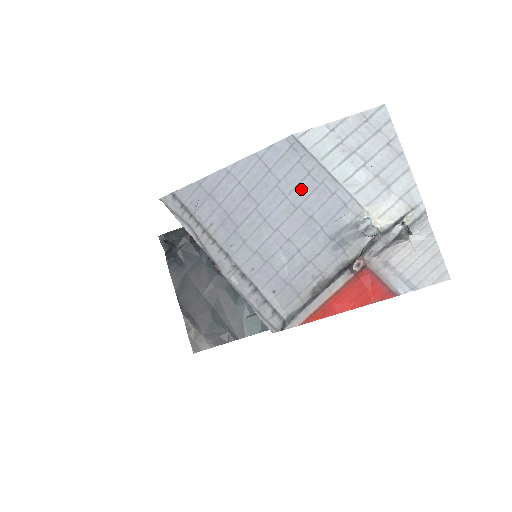
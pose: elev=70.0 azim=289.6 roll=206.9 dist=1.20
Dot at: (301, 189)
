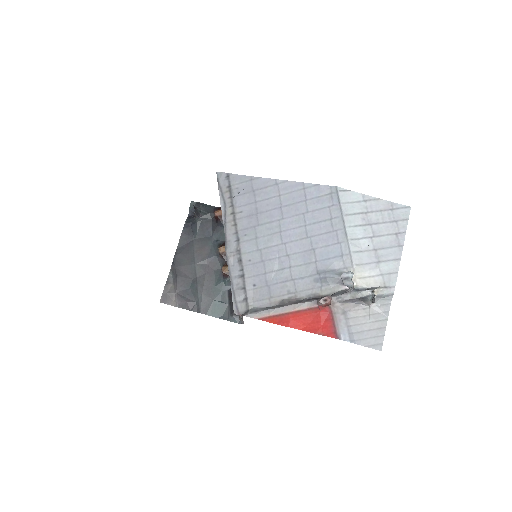
Dot at: (319, 226)
